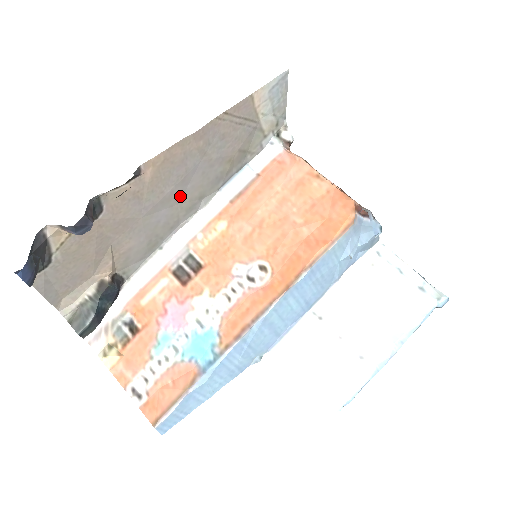
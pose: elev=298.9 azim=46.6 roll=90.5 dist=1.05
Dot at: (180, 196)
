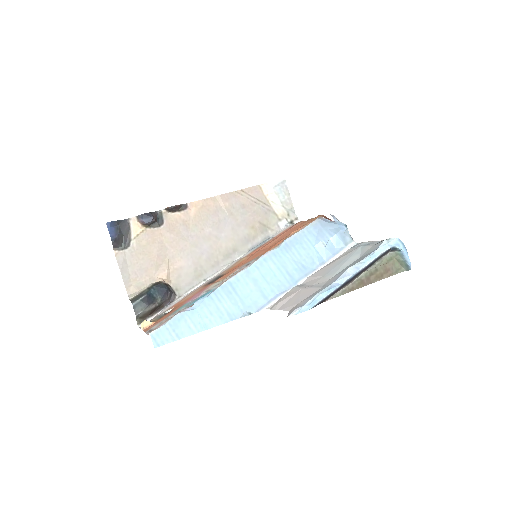
Dot at: (217, 241)
